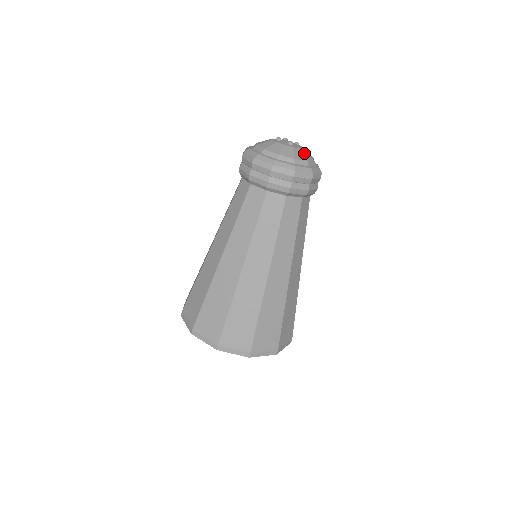
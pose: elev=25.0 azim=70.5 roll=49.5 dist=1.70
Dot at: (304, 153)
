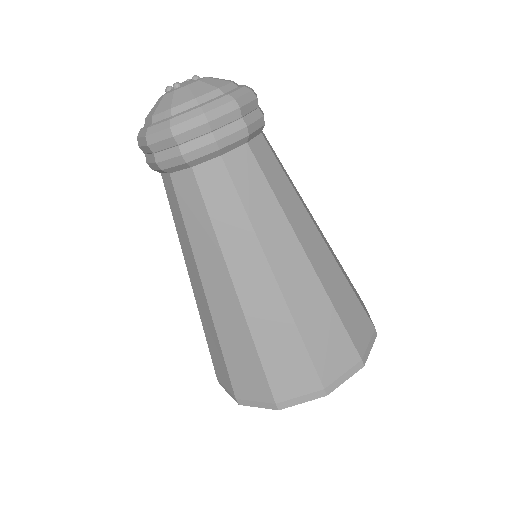
Dot at: (194, 88)
